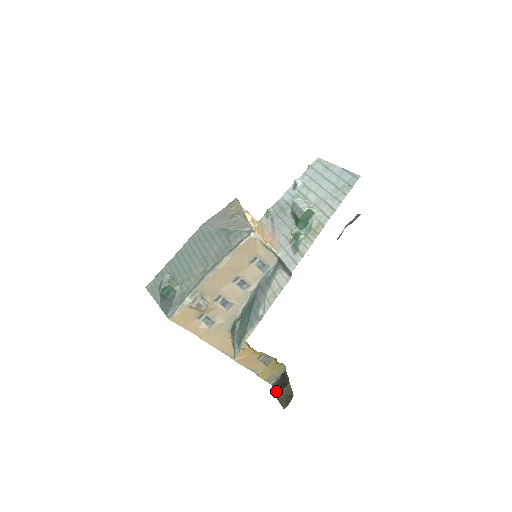
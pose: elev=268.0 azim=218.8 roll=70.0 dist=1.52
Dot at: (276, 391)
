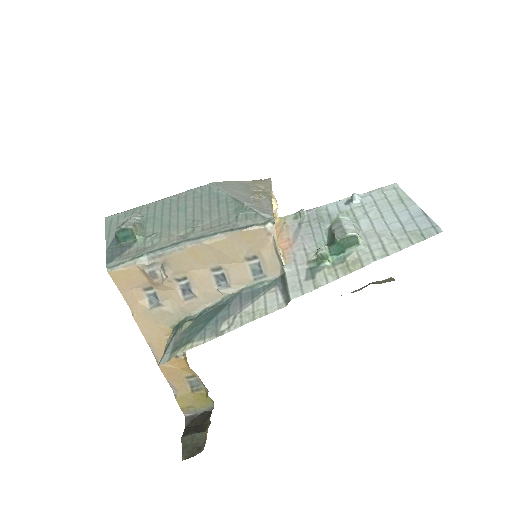
Dot at: (186, 429)
